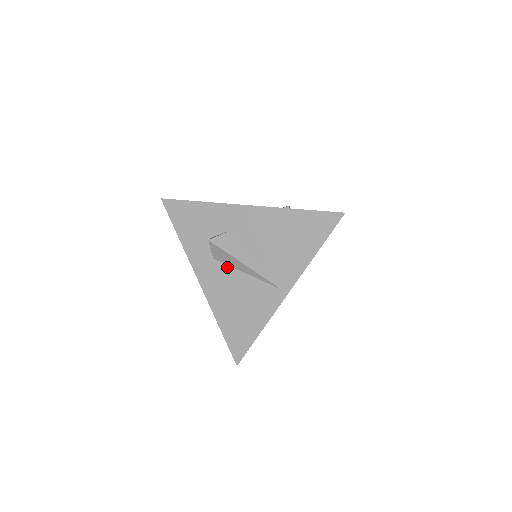
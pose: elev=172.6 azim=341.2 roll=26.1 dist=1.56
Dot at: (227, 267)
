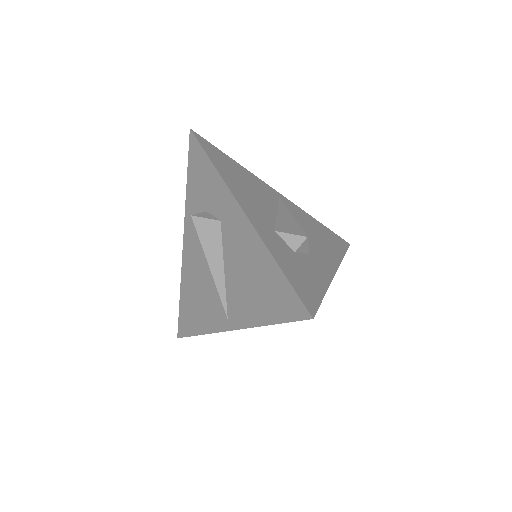
Dot at: occluded
